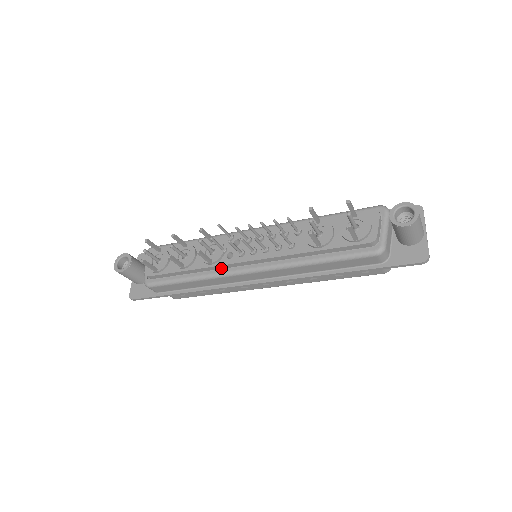
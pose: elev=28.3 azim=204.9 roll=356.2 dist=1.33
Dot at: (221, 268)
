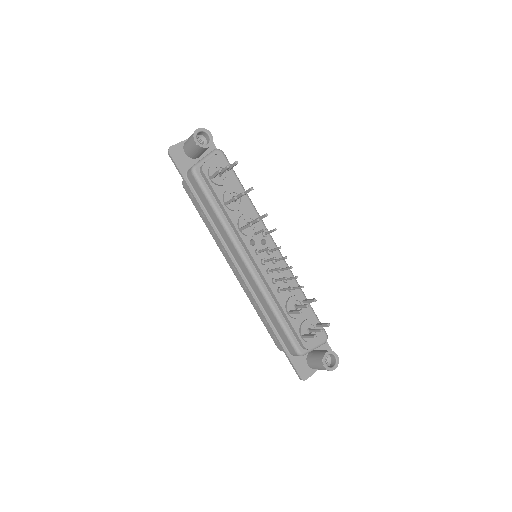
Dot at: (239, 238)
